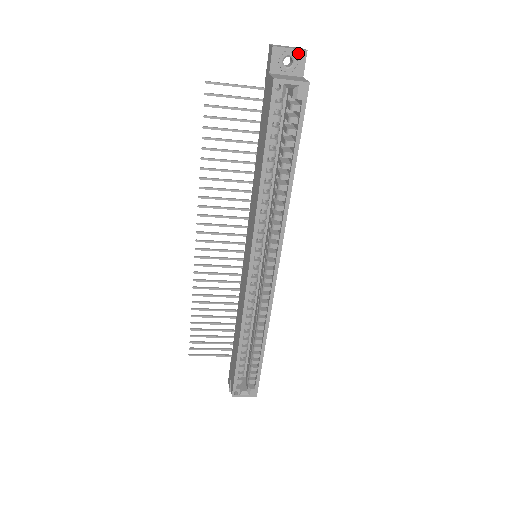
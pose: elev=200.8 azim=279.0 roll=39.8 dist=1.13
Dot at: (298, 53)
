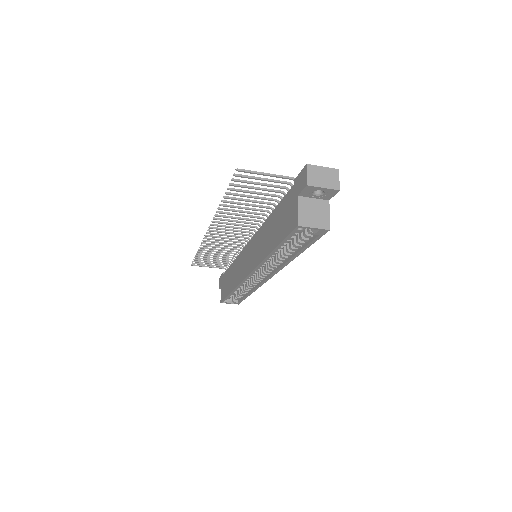
Dot at: (330, 190)
